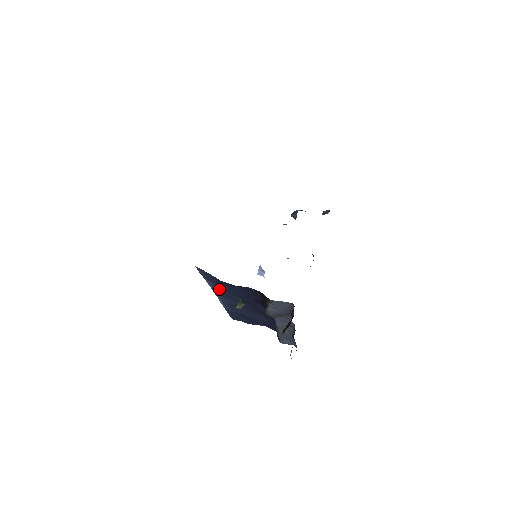
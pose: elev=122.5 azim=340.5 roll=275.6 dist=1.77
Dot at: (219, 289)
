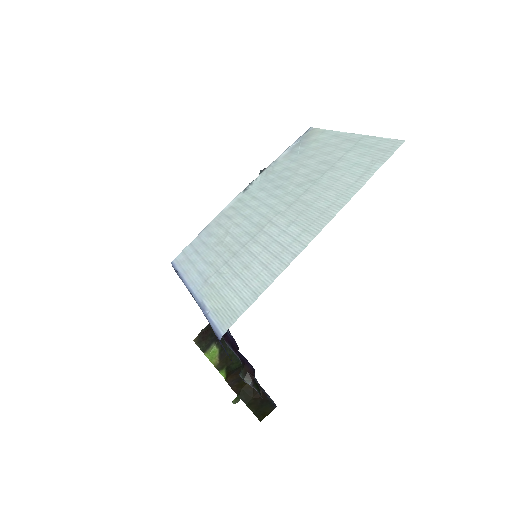
Dot at: occluded
